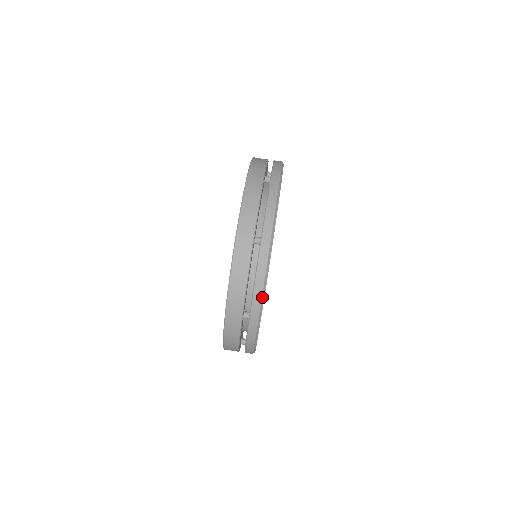
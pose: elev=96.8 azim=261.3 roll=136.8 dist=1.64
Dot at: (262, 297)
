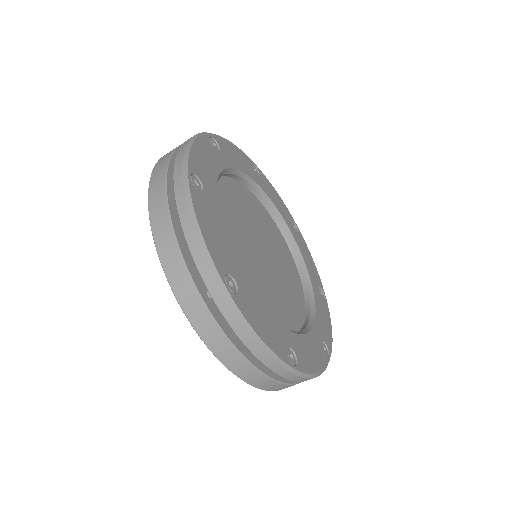
Dot at: occluded
